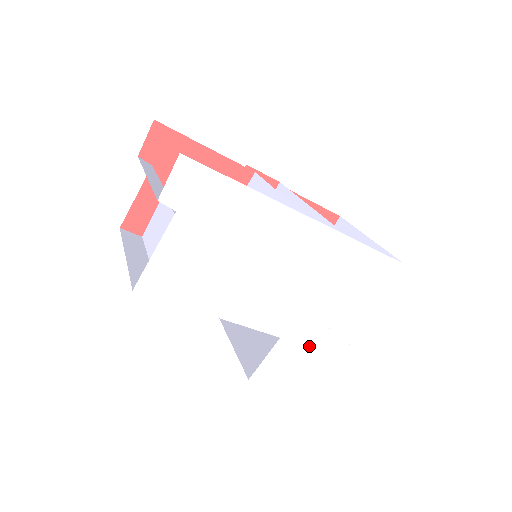
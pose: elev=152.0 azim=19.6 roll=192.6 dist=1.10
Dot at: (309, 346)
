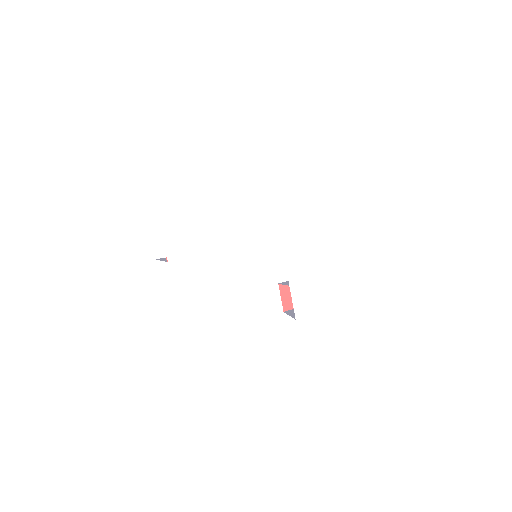
Dot at: (314, 273)
